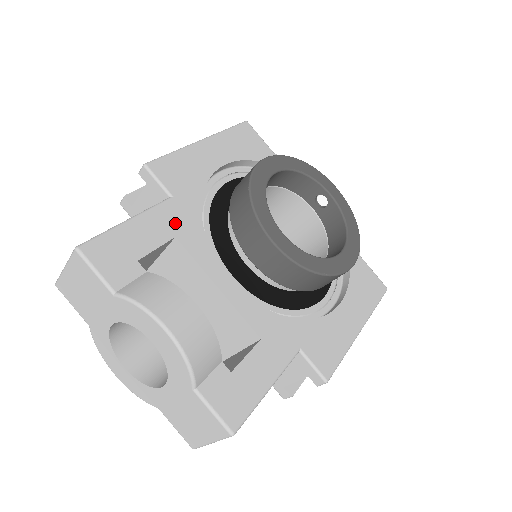
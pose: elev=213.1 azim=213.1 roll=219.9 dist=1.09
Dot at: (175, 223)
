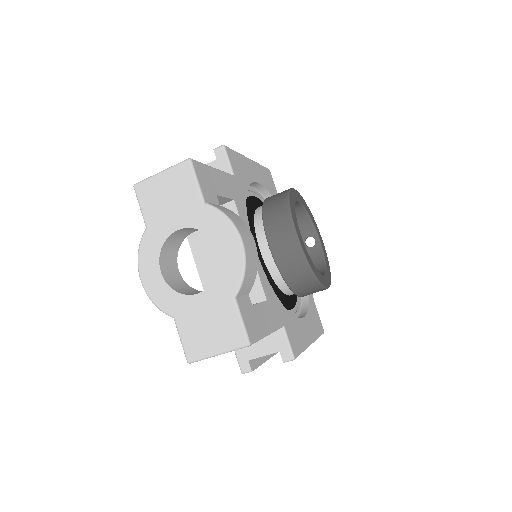
Dot at: (234, 192)
